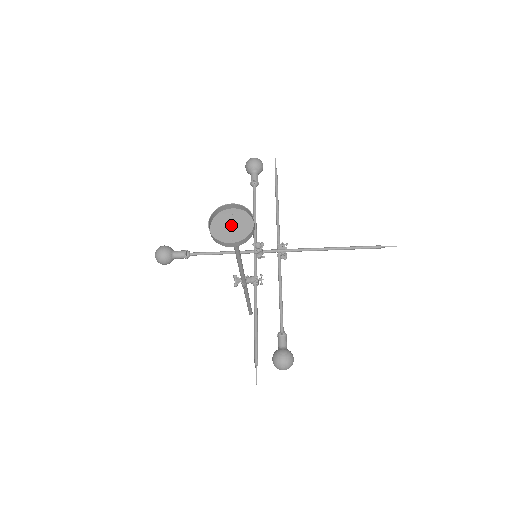
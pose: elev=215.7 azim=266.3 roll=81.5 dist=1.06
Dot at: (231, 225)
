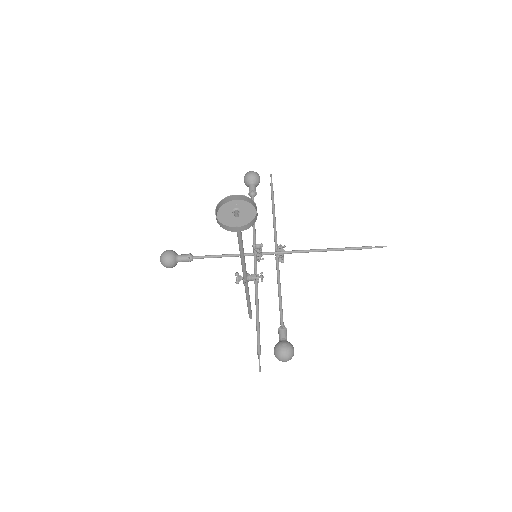
Dot at: (236, 214)
